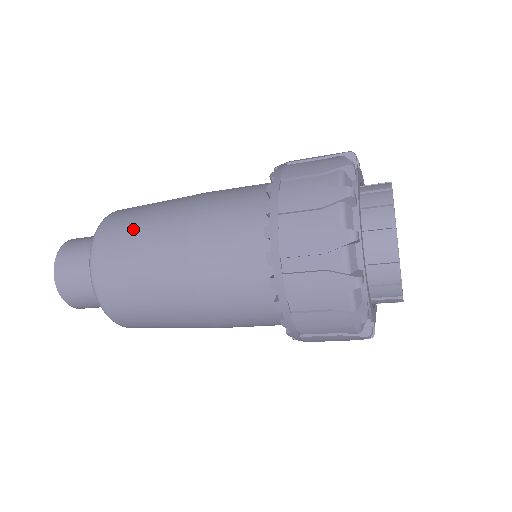
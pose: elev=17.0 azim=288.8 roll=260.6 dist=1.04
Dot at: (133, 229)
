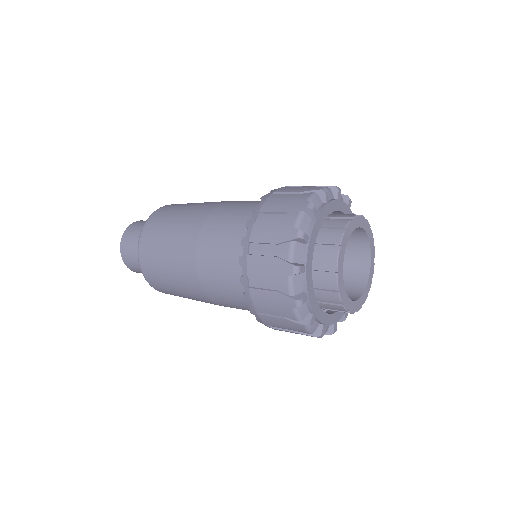
Dot at: (163, 272)
